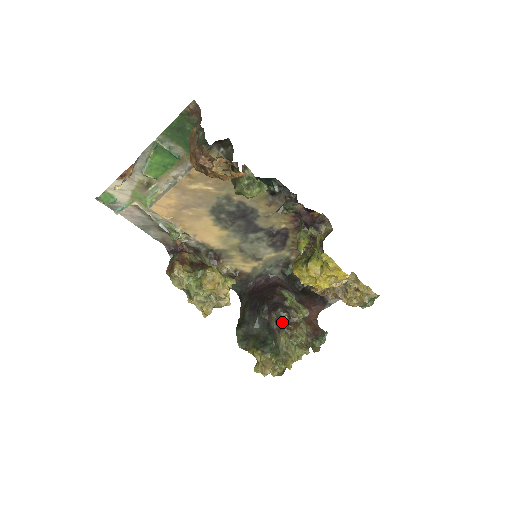
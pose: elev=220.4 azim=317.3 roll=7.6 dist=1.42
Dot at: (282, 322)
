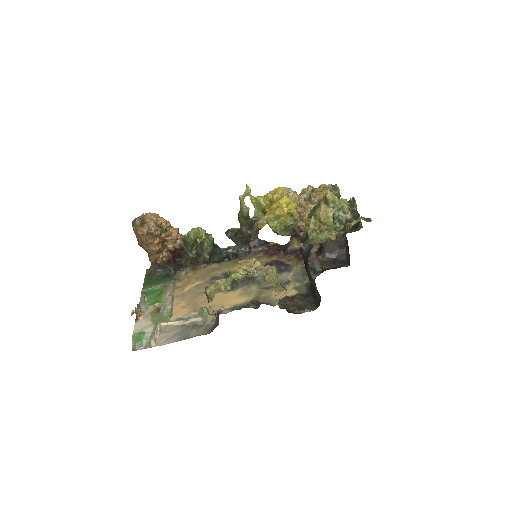
Dot at: occluded
